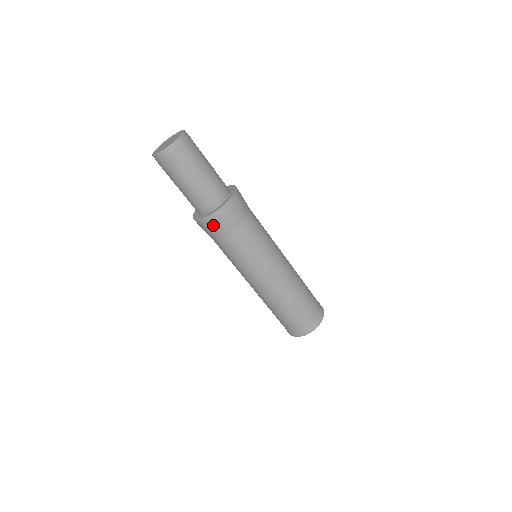
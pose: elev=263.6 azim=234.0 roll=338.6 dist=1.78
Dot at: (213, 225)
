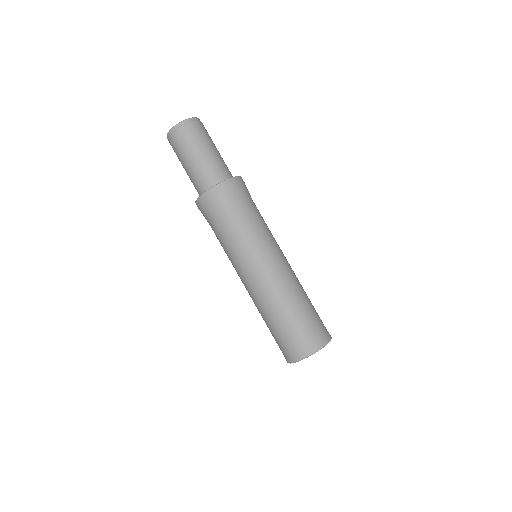
Dot at: (206, 205)
